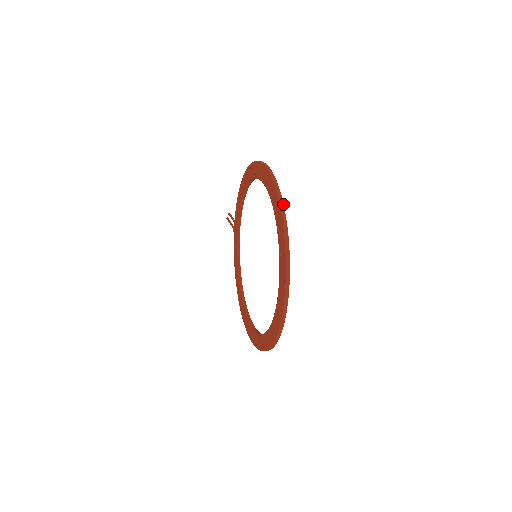
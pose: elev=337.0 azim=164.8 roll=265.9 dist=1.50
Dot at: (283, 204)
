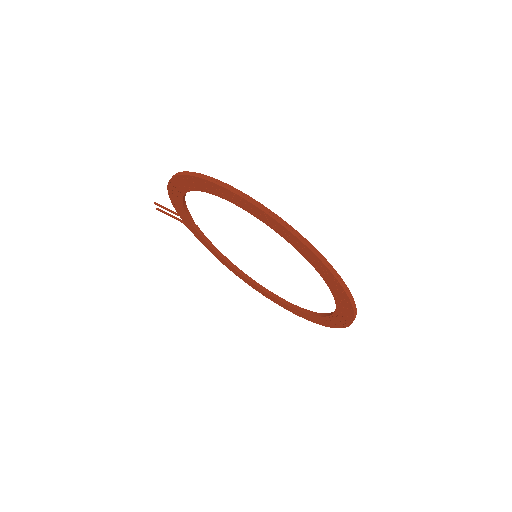
Dot at: (293, 229)
